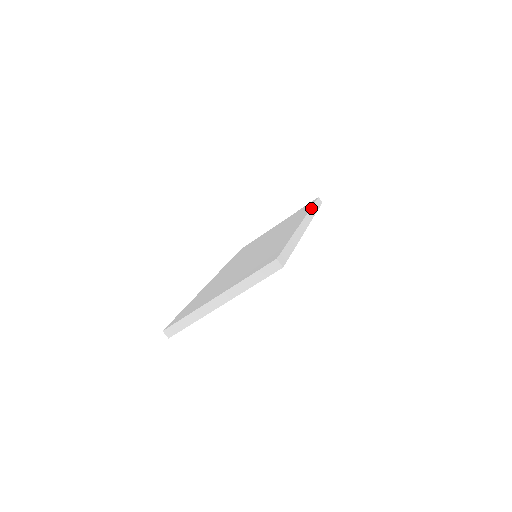
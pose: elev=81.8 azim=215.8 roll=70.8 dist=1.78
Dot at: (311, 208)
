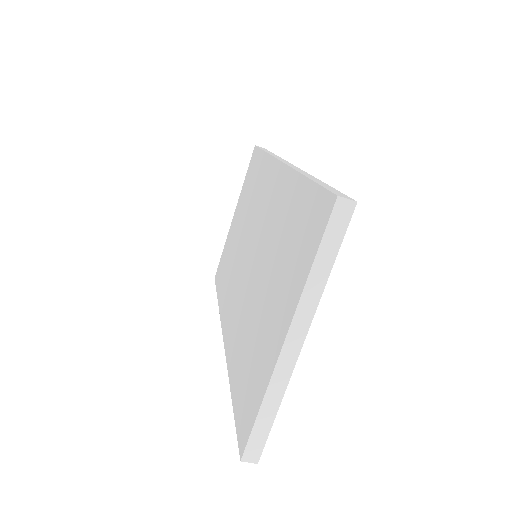
Dot at: (266, 152)
